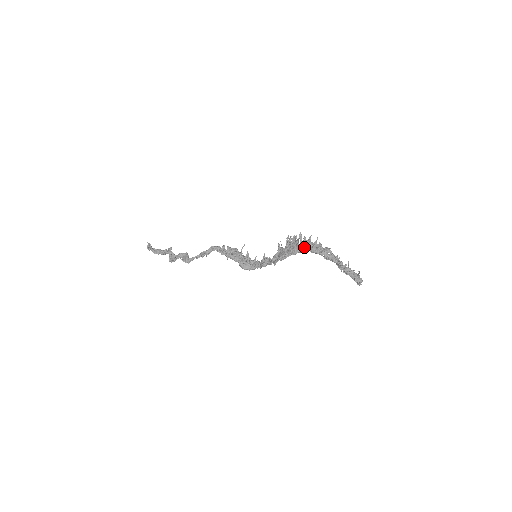
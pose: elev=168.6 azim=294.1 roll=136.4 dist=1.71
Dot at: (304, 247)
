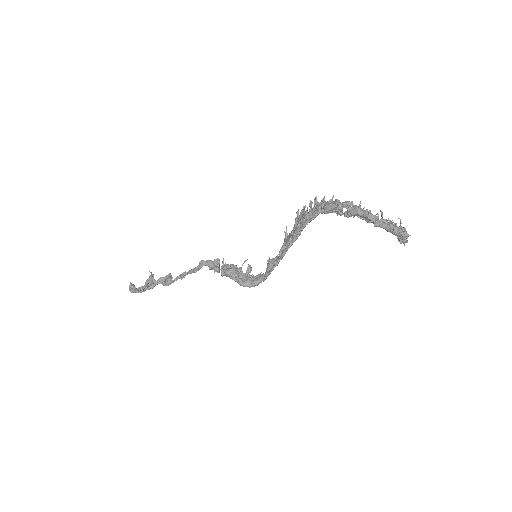
Dot at: (315, 210)
